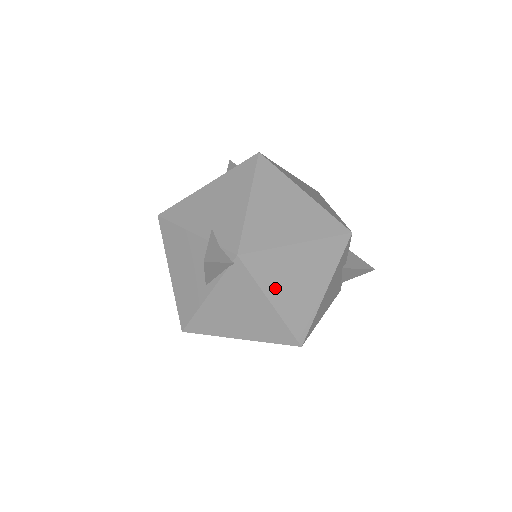
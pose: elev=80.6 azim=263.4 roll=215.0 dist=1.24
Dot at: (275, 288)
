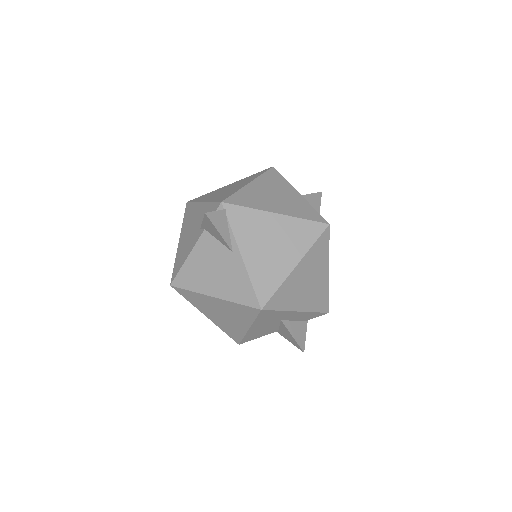
Dot at: (267, 206)
